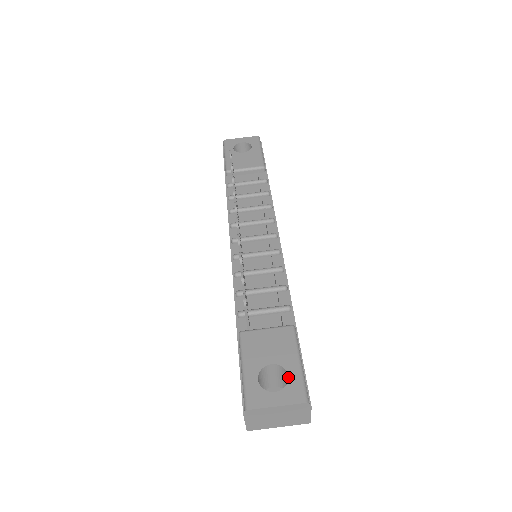
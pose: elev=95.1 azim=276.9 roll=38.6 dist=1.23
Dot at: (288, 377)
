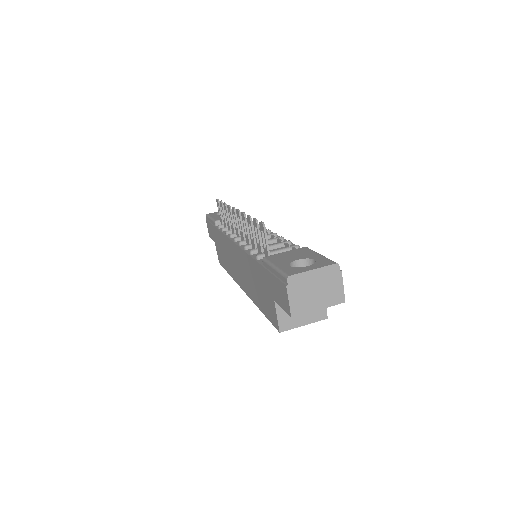
Dot at: (315, 260)
